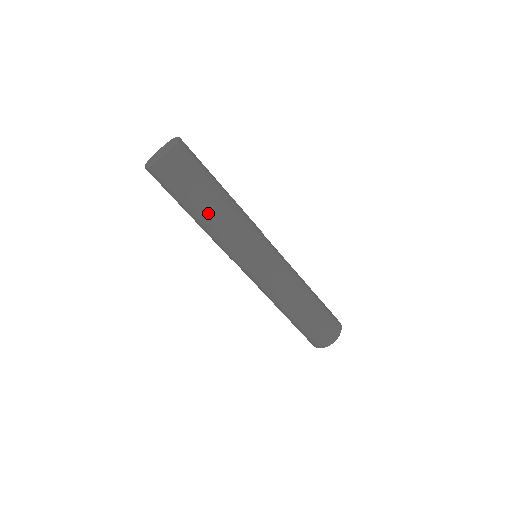
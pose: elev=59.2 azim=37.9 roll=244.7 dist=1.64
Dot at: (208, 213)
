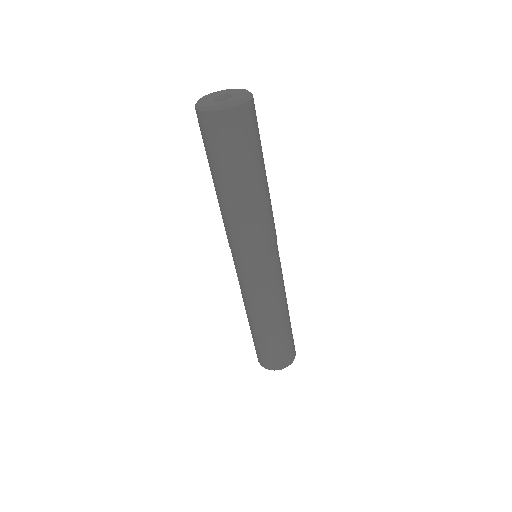
Dot at: (263, 185)
